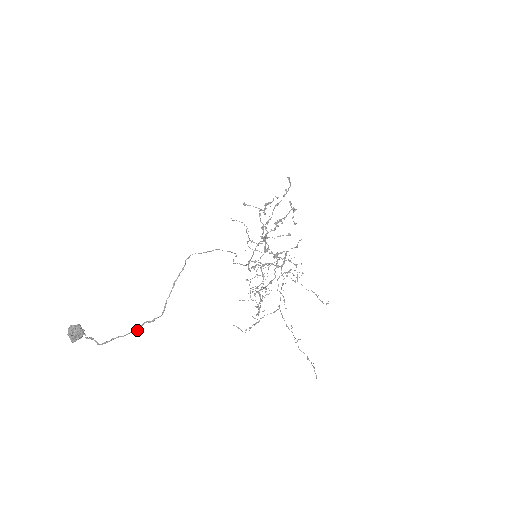
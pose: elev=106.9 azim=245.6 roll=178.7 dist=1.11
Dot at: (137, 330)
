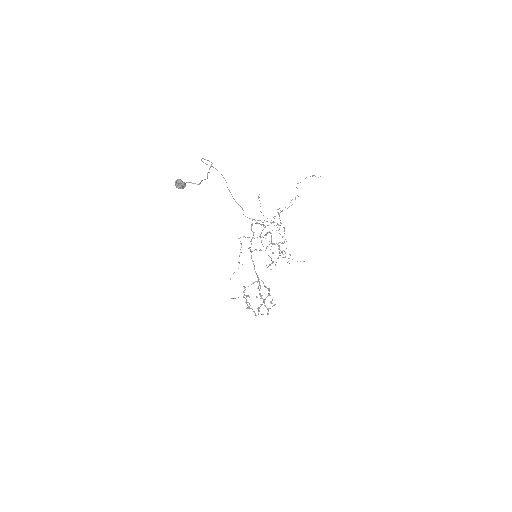
Dot at: (209, 172)
